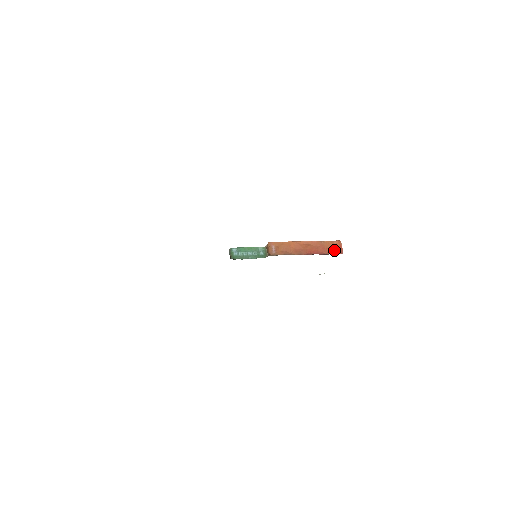
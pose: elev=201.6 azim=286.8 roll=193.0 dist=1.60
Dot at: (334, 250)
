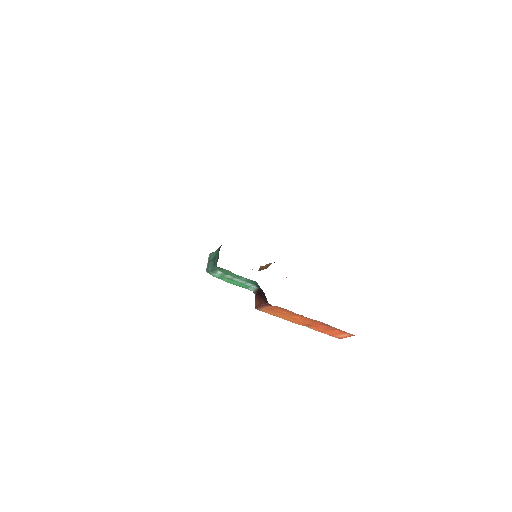
Dot at: occluded
